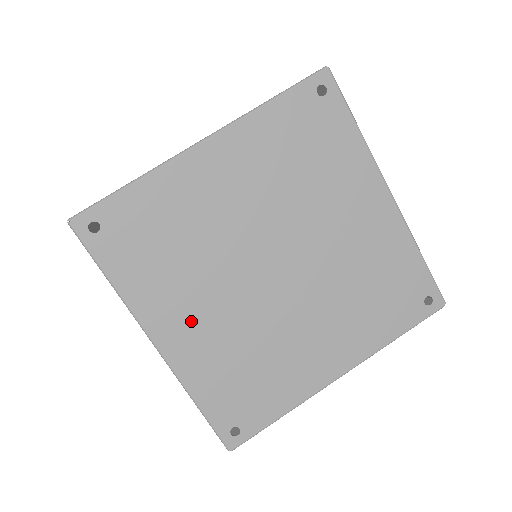
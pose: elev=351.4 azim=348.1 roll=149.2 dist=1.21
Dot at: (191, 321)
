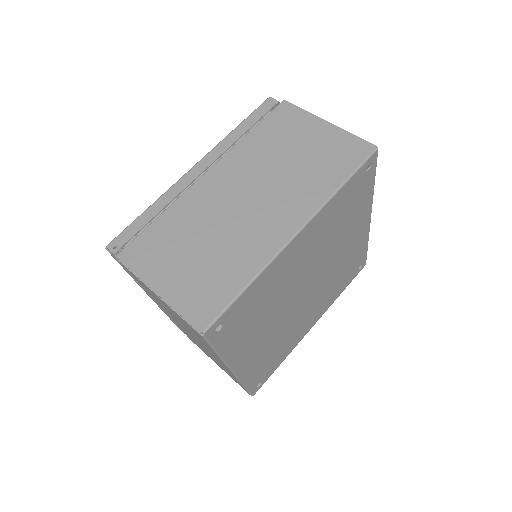
Dot at: (256, 347)
